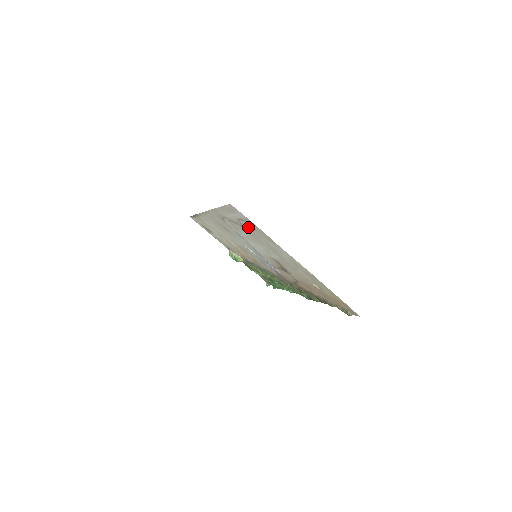
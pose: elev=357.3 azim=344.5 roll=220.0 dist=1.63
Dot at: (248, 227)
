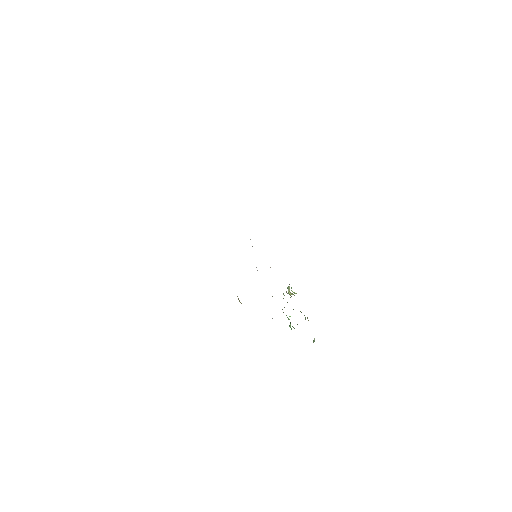
Dot at: occluded
